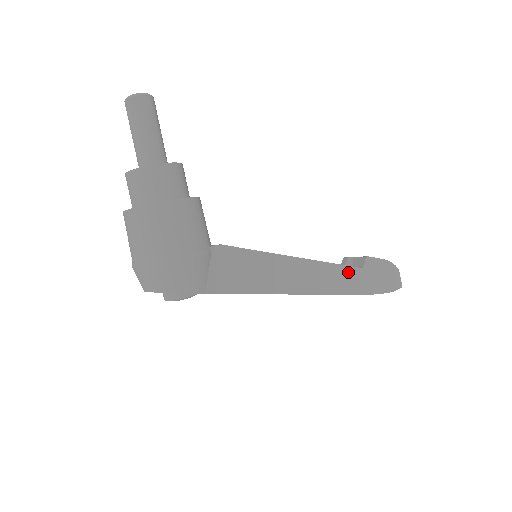
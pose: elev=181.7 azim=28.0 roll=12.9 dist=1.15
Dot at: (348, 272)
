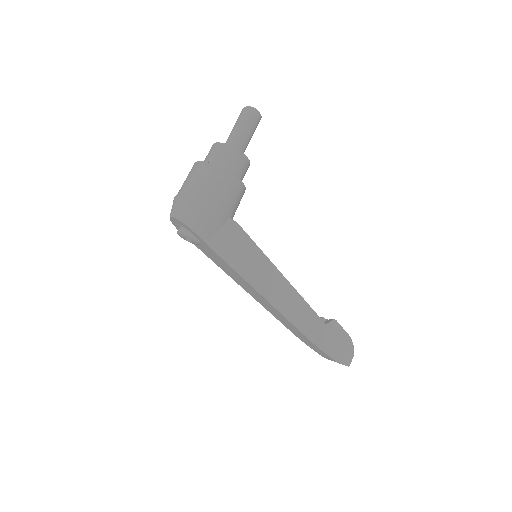
Dot at: (313, 317)
